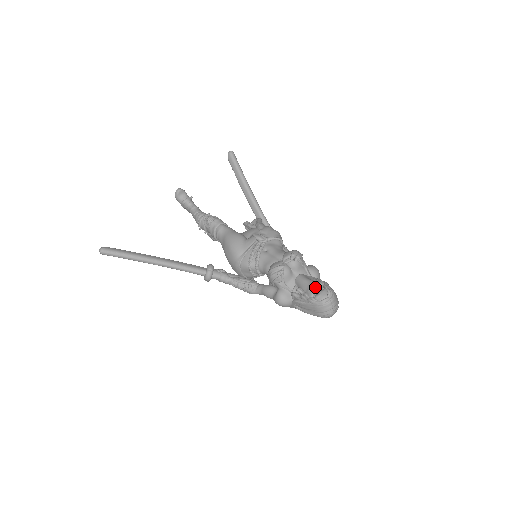
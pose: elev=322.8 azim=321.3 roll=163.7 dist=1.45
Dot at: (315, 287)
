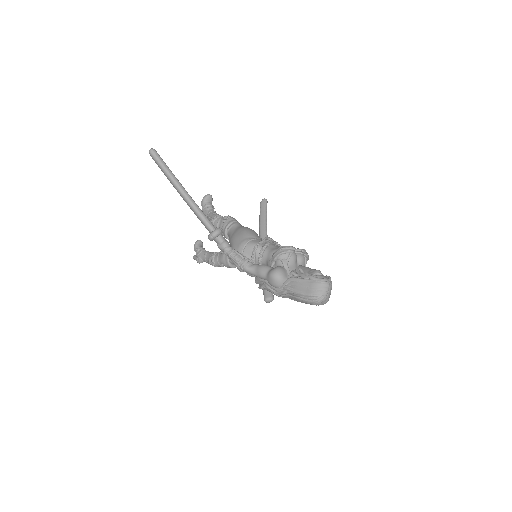
Dot at: (319, 270)
